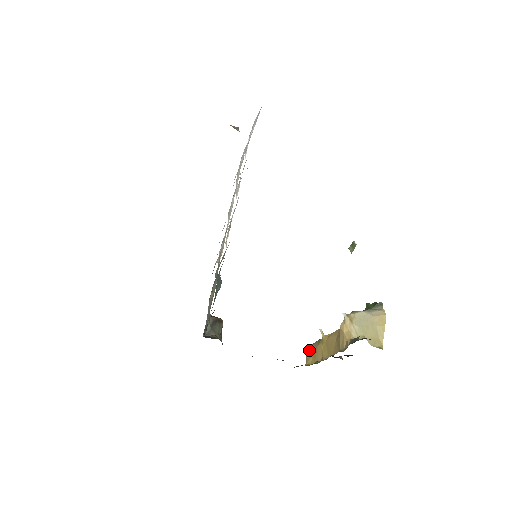
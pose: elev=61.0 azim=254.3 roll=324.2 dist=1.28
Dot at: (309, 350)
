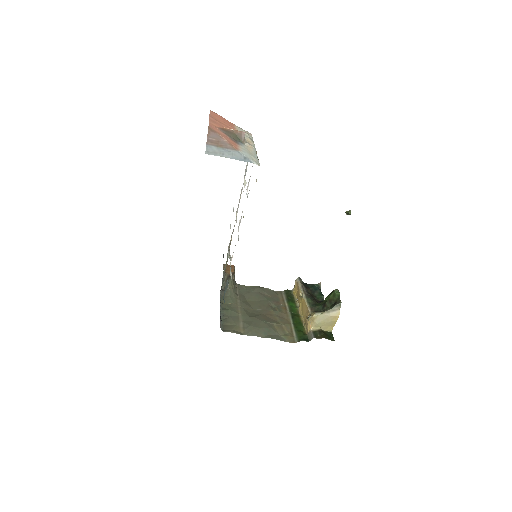
Dot at: (297, 284)
